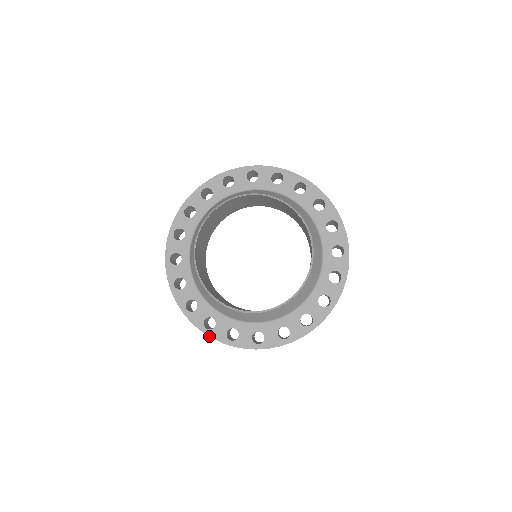
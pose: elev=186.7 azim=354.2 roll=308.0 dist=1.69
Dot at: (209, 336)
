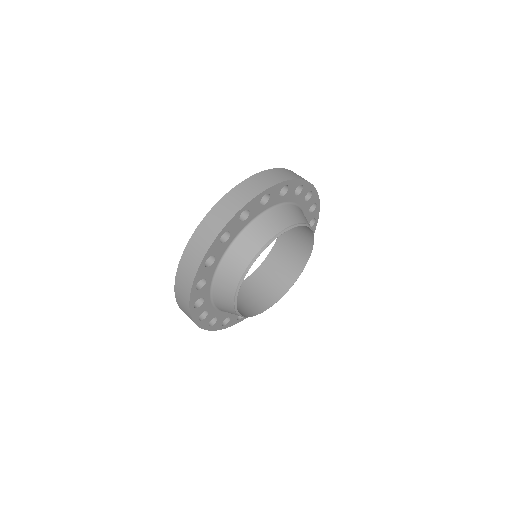
Dot at: occluded
